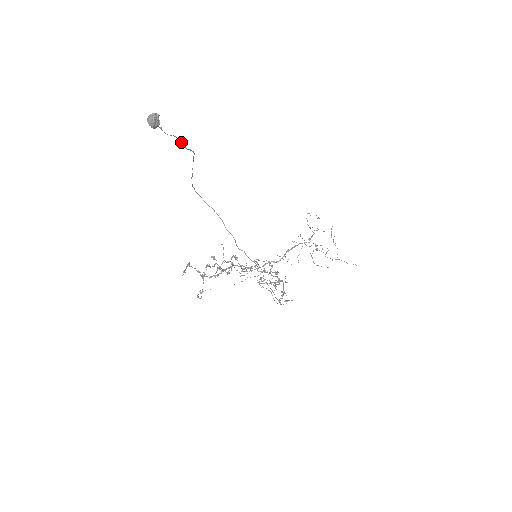
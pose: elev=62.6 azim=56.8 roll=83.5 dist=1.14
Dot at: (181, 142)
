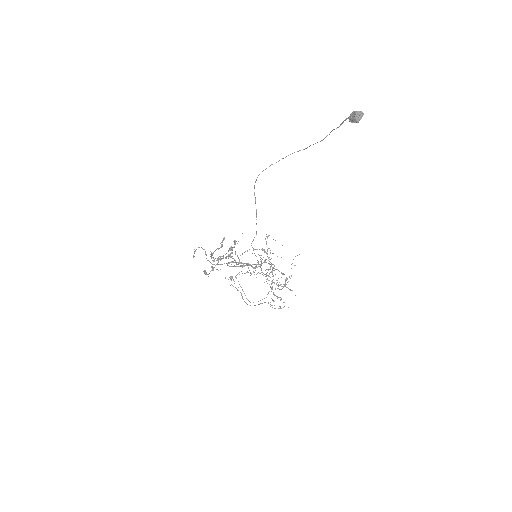
Dot at: occluded
